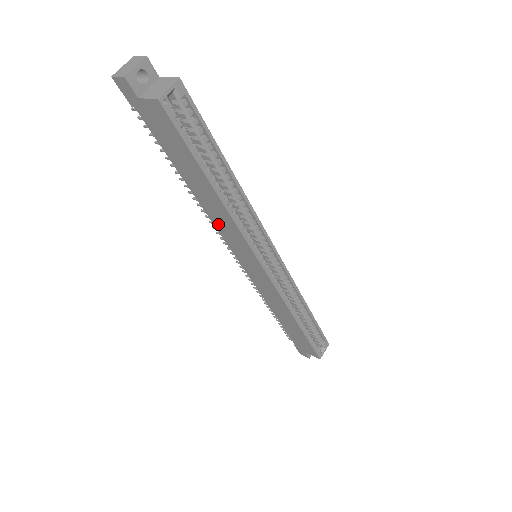
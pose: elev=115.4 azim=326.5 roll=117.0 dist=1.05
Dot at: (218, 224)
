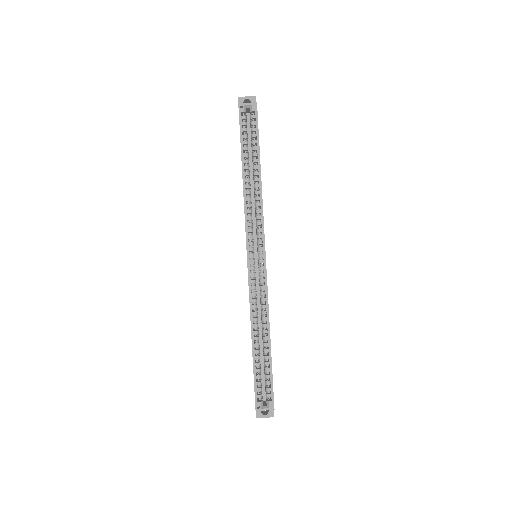
Dot at: occluded
